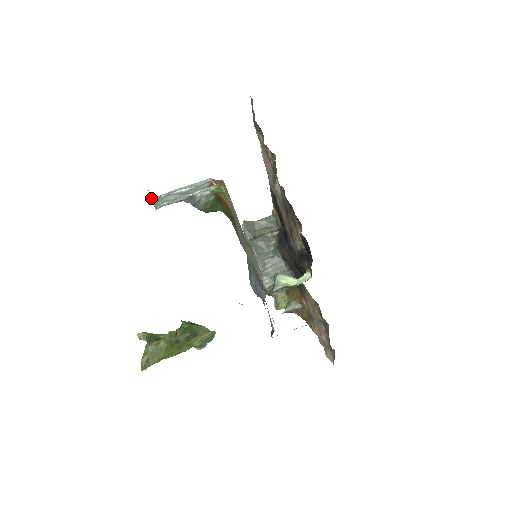
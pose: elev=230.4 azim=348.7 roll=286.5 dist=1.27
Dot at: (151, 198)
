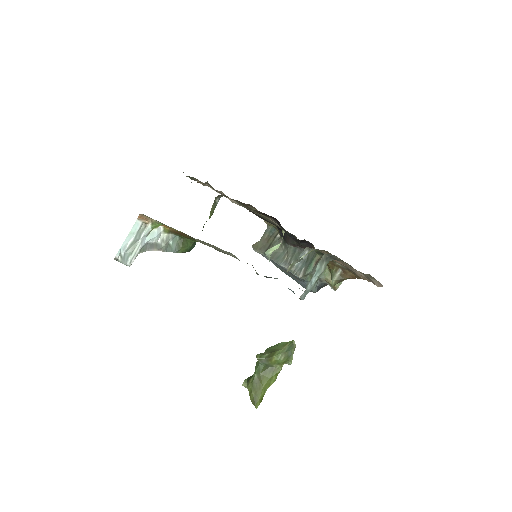
Dot at: occluded
